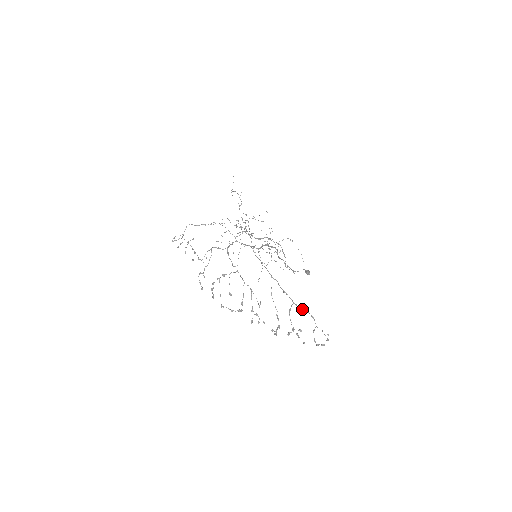
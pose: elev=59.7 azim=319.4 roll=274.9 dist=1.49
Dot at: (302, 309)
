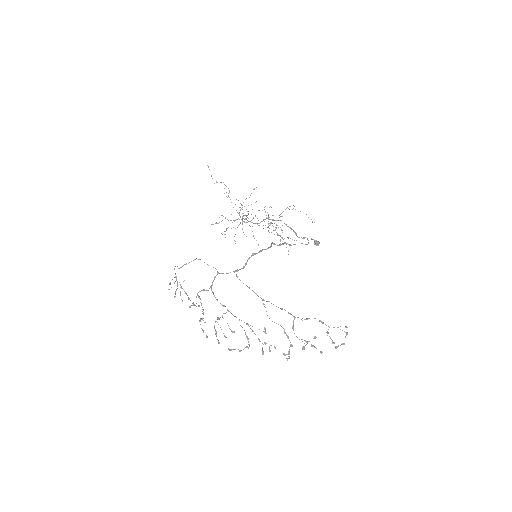
Dot at: (306, 319)
